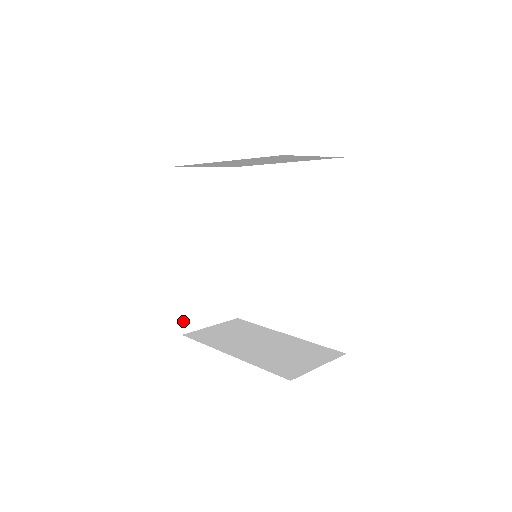
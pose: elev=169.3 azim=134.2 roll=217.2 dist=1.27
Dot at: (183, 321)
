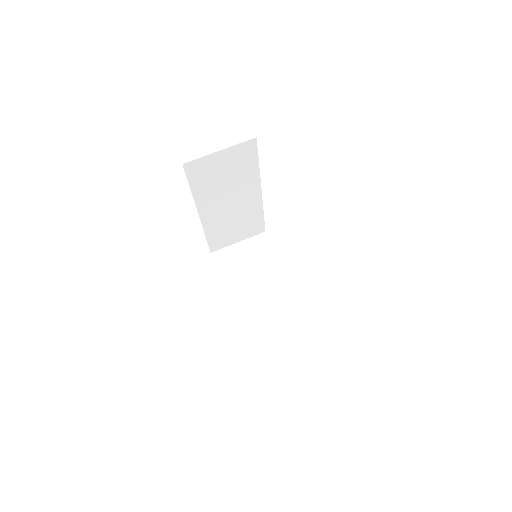
Dot at: (211, 246)
